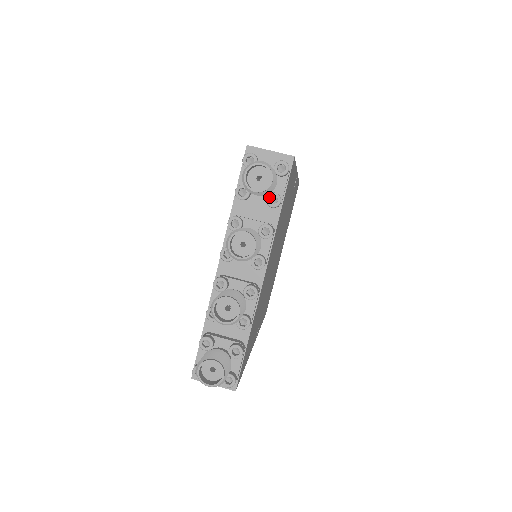
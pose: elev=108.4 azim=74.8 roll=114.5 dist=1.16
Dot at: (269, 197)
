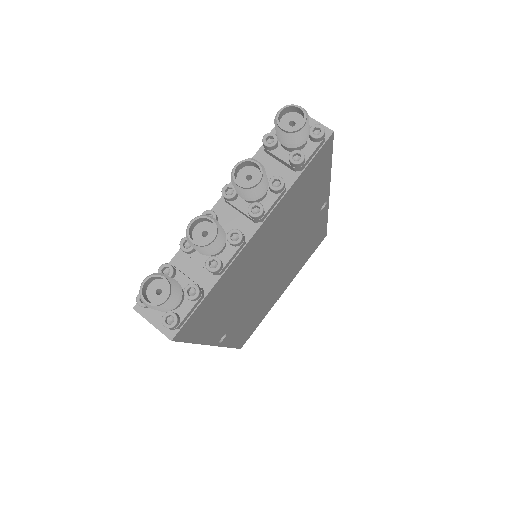
Dot at: (294, 153)
